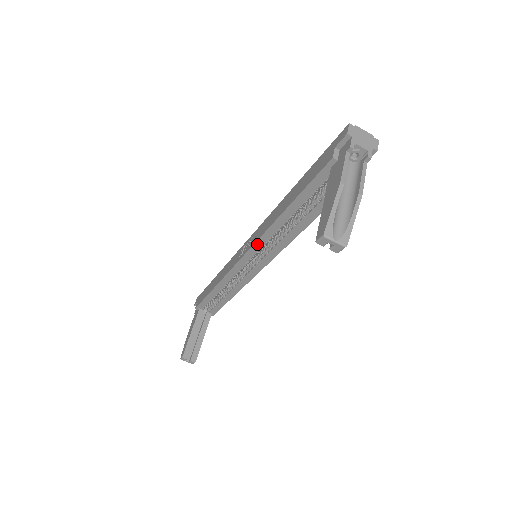
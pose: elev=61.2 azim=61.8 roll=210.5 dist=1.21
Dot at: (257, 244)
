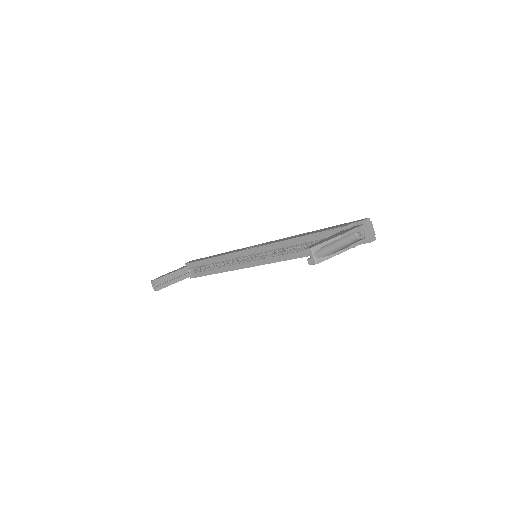
Dot at: (264, 247)
